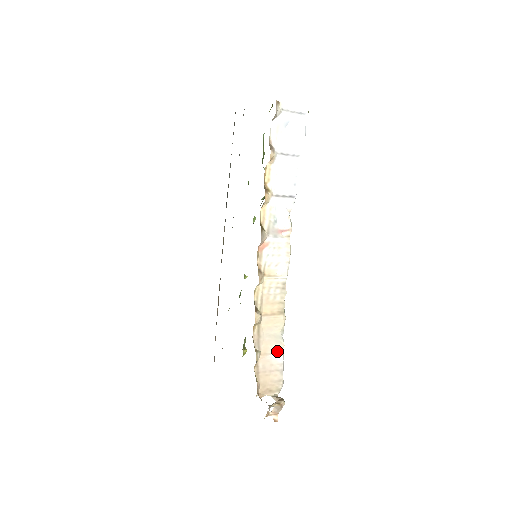
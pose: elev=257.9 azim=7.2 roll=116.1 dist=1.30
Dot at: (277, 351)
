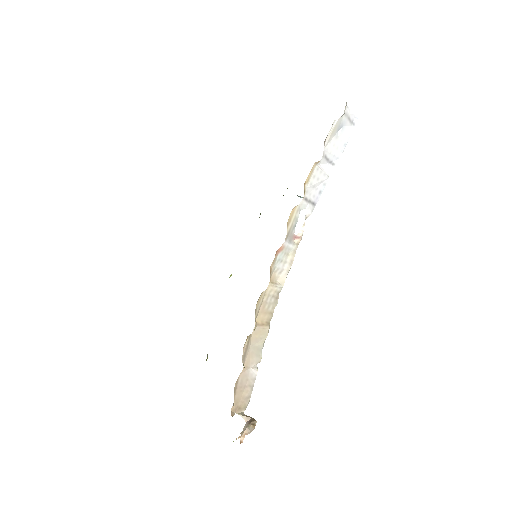
Dot at: (255, 365)
